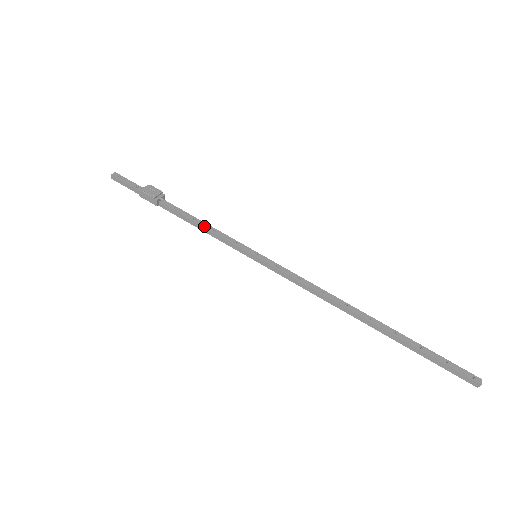
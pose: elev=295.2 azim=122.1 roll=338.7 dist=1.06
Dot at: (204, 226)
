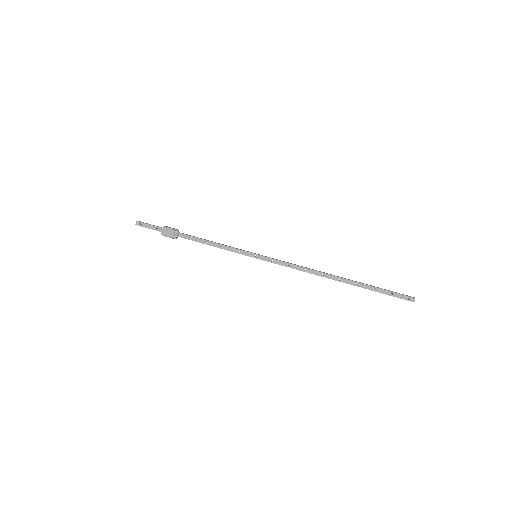
Dot at: (214, 246)
